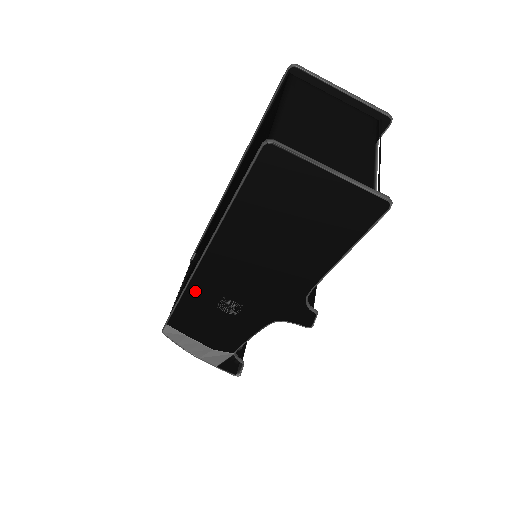
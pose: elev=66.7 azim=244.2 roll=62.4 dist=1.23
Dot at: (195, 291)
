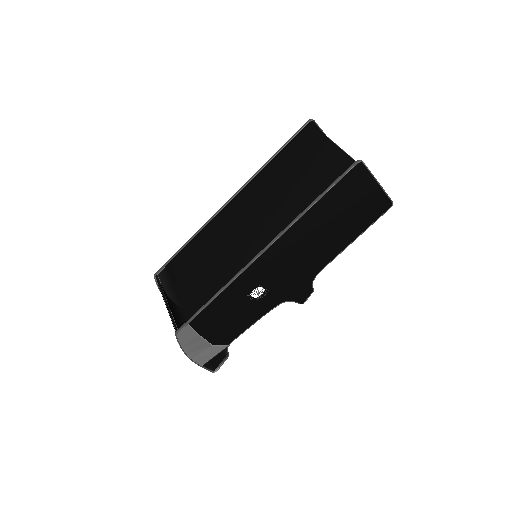
Dot at: (240, 281)
